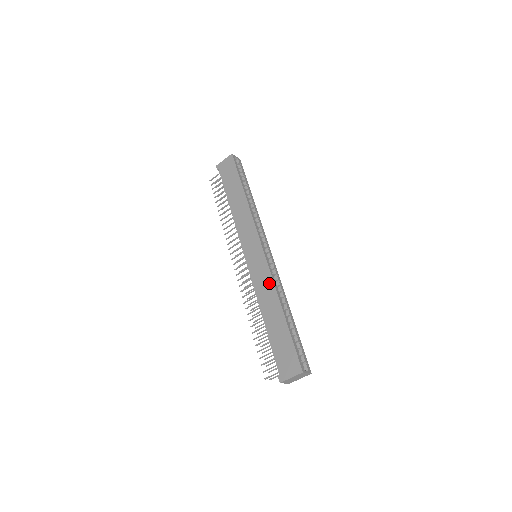
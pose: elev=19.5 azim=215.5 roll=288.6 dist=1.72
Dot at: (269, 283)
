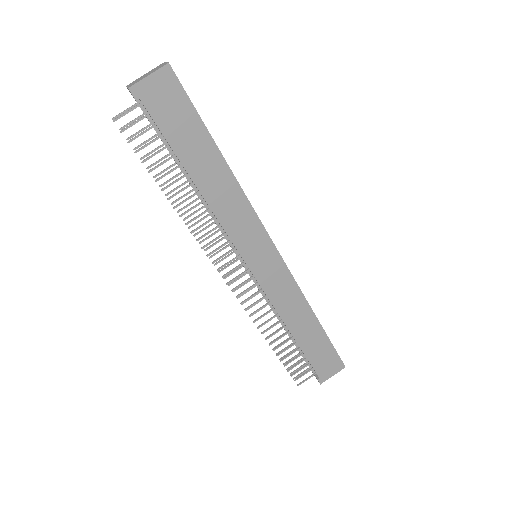
Dot at: (295, 294)
